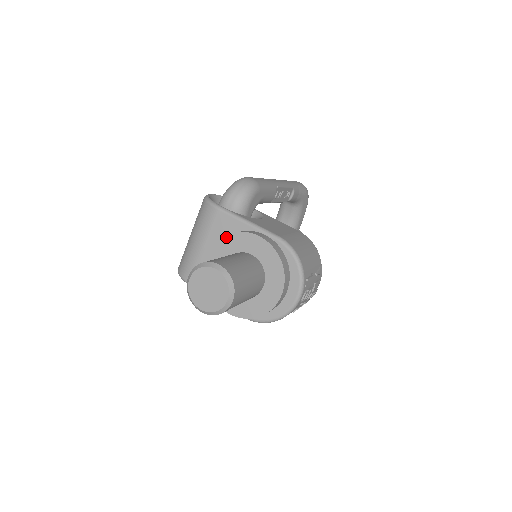
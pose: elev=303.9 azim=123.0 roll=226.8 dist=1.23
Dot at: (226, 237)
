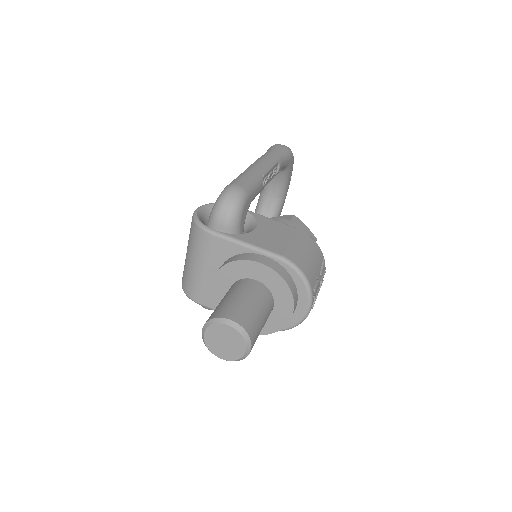
Dot at: (226, 265)
